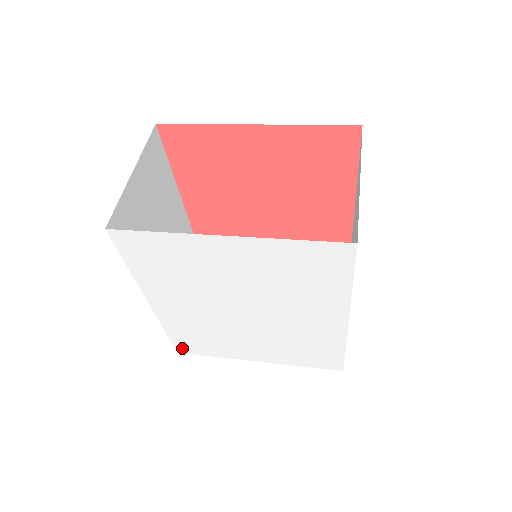
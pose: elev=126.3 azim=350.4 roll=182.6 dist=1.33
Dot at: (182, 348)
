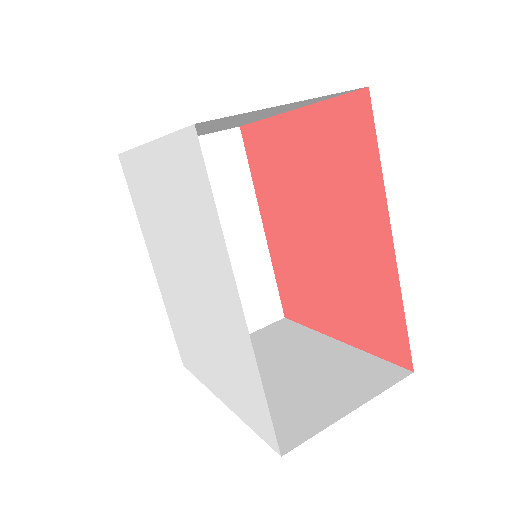
Dot at: (183, 356)
